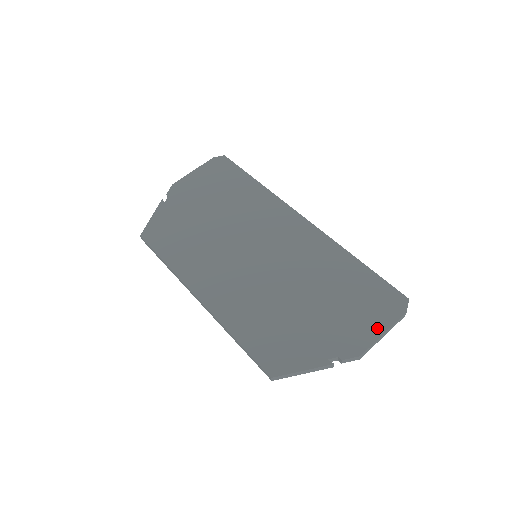
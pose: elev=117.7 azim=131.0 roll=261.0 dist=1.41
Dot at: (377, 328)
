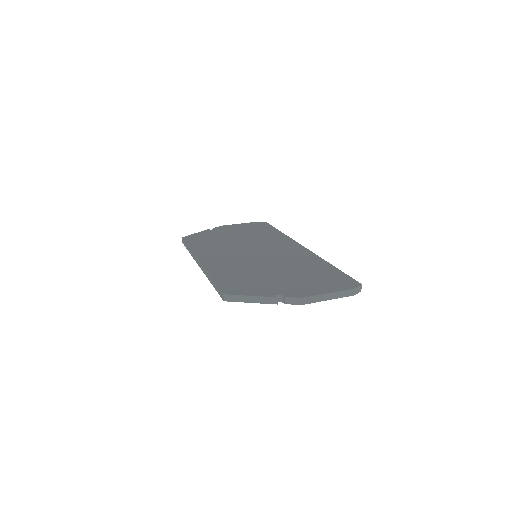
Dot at: (325, 290)
